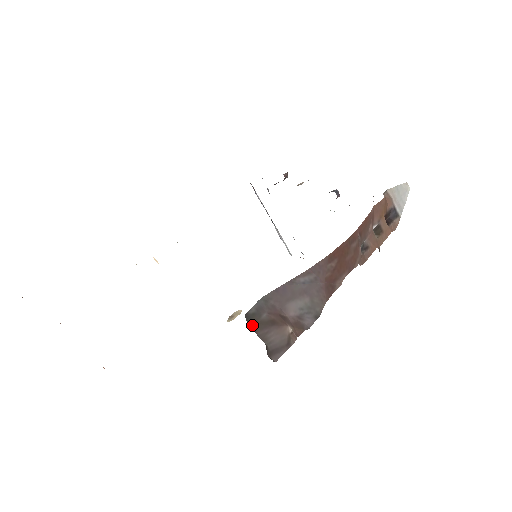
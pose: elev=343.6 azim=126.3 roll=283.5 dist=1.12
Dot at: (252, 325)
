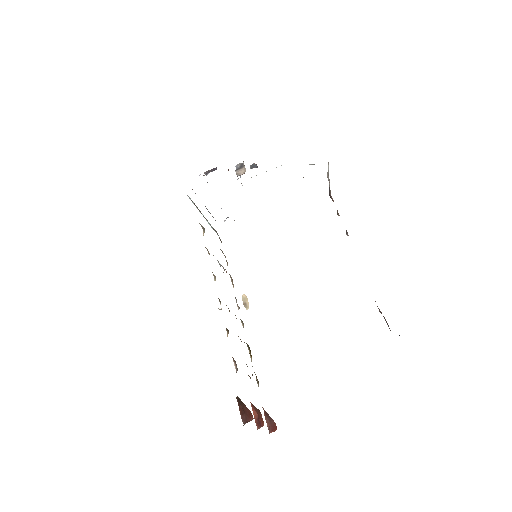
Dot at: occluded
